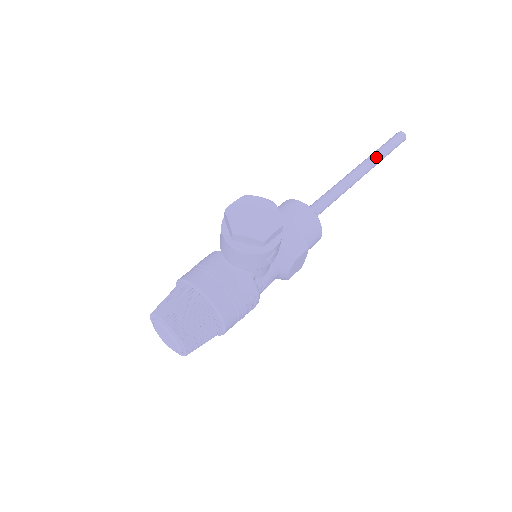
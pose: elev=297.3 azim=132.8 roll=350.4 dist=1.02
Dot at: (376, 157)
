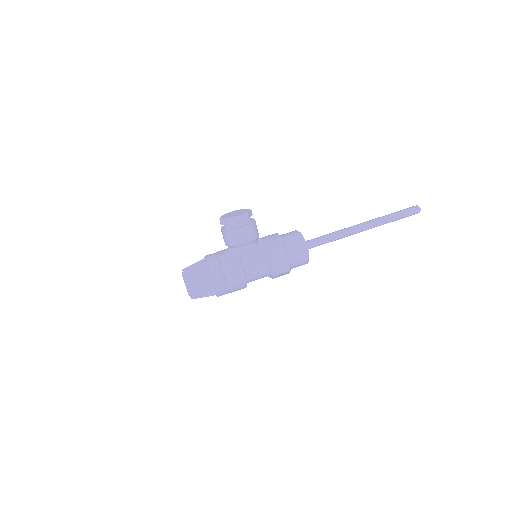
Dot at: (381, 217)
